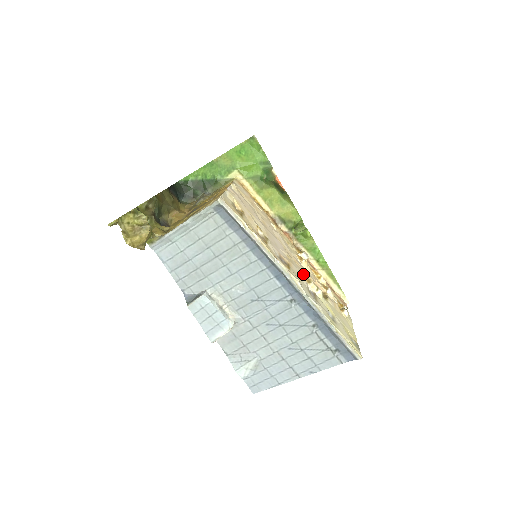
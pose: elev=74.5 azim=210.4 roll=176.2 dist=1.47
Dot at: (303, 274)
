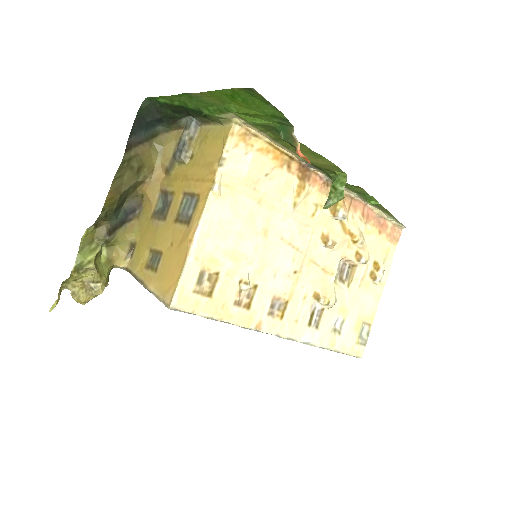
Dot at: (312, 290)
